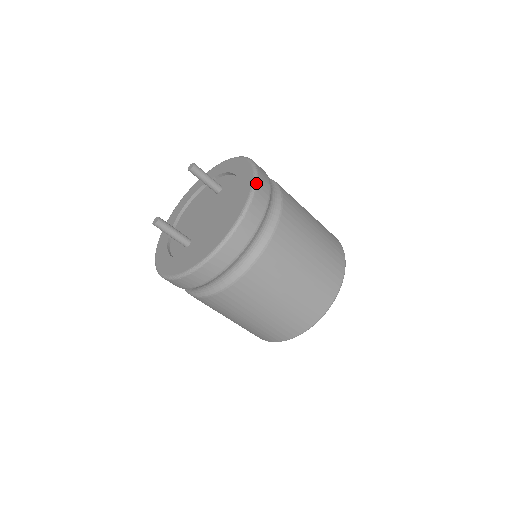
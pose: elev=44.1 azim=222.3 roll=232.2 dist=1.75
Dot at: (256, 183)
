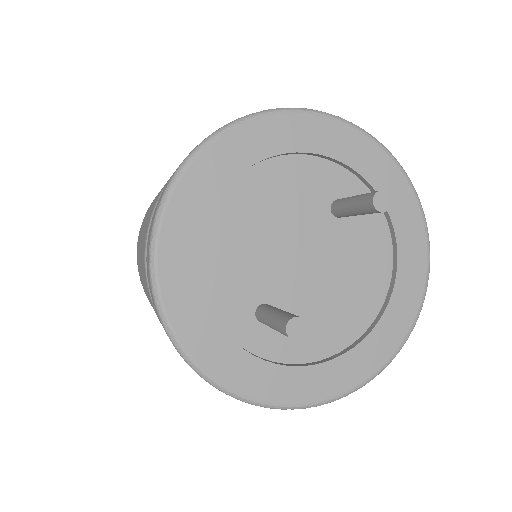
Dot at: occluded
